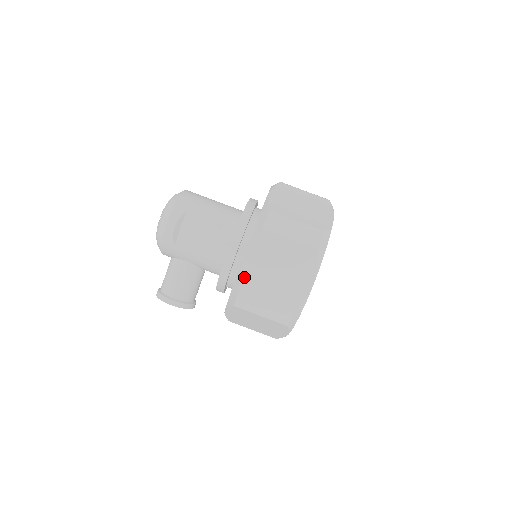
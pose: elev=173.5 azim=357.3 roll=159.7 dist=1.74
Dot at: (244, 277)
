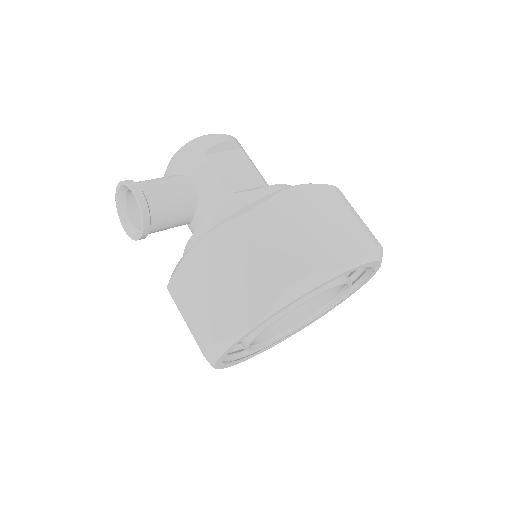
Dot at: (282, 197)
